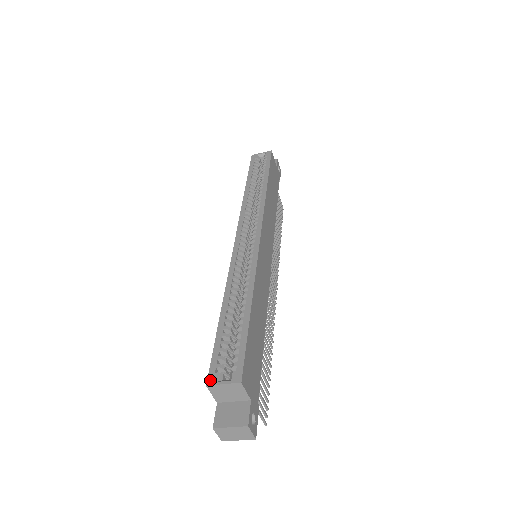
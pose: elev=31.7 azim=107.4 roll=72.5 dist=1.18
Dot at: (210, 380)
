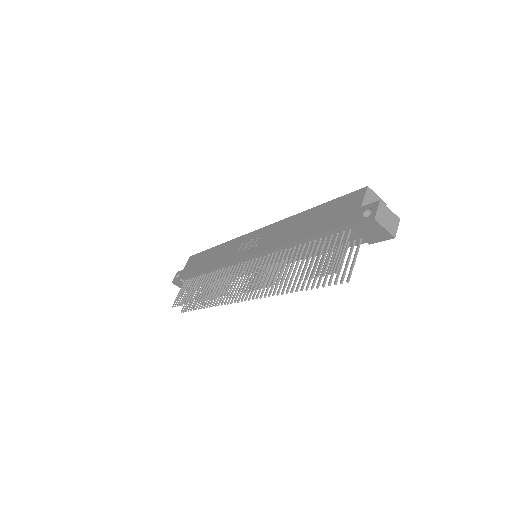
Dot at: (366, 189)
